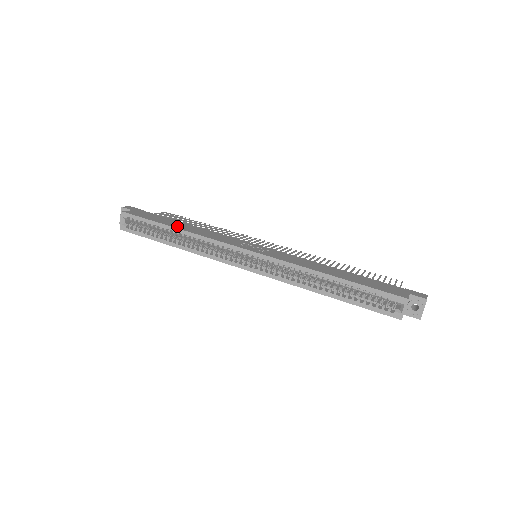
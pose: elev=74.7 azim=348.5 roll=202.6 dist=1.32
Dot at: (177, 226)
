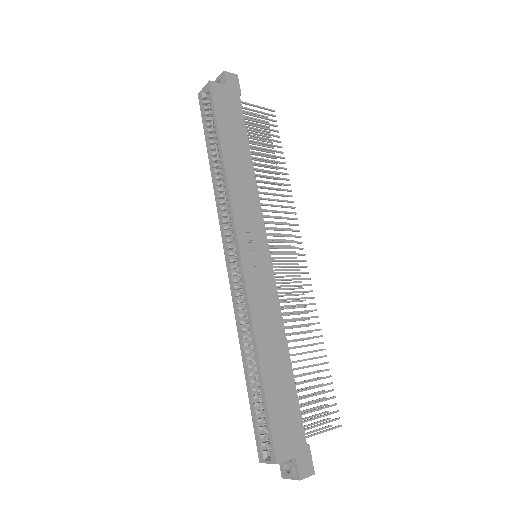
Dot at: (229, 151)
